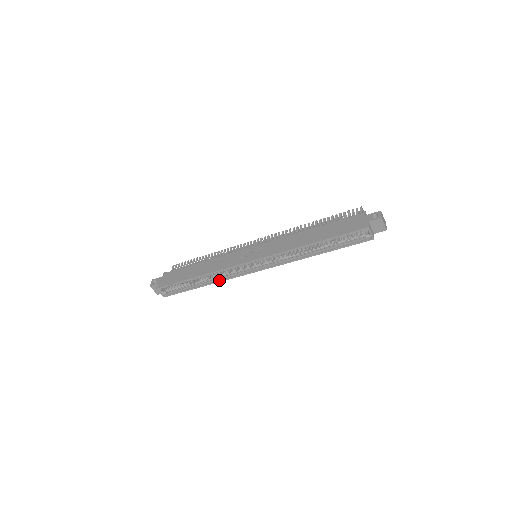
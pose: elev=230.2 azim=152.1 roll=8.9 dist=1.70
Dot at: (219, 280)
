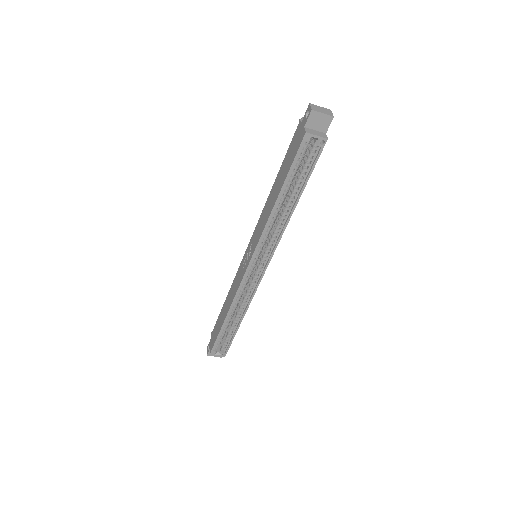
Dot at: (246, 306)
